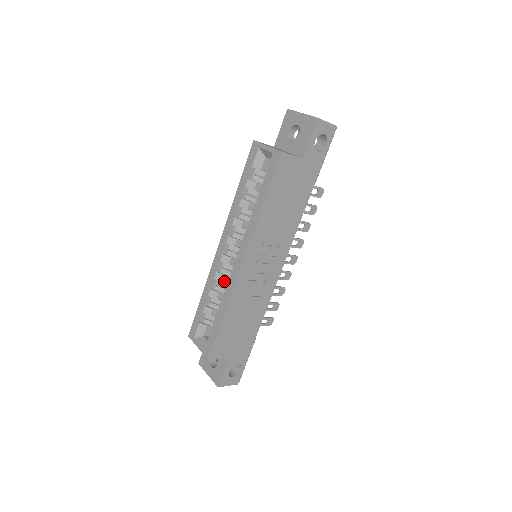
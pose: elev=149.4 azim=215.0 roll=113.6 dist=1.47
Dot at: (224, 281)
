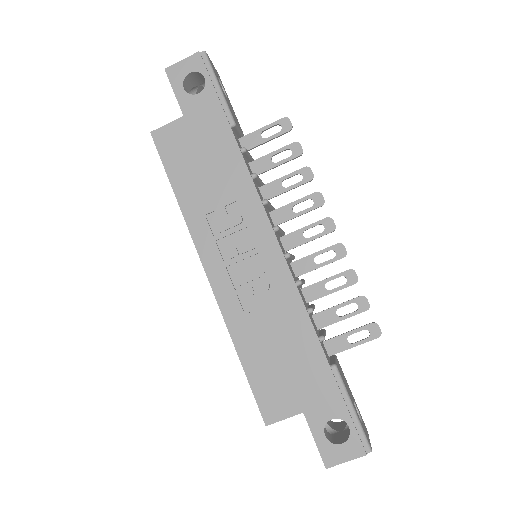
Dot at: occluded
